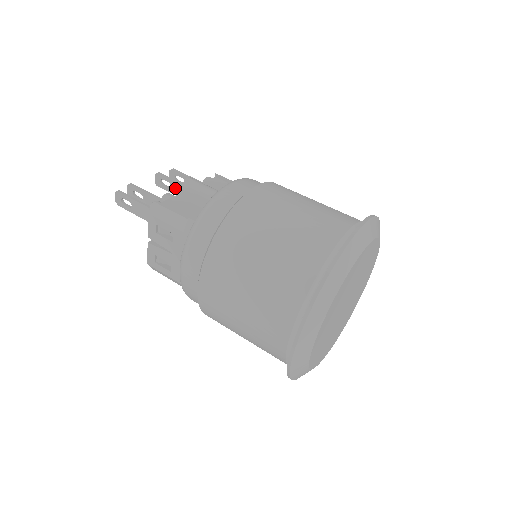
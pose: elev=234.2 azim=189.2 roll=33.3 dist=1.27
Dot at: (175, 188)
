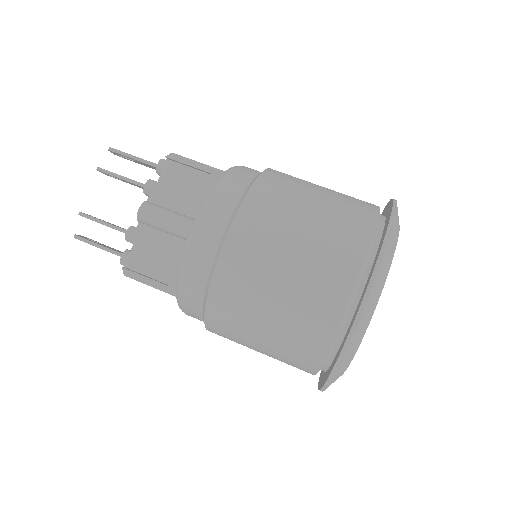
Dot at: (129, 183)
